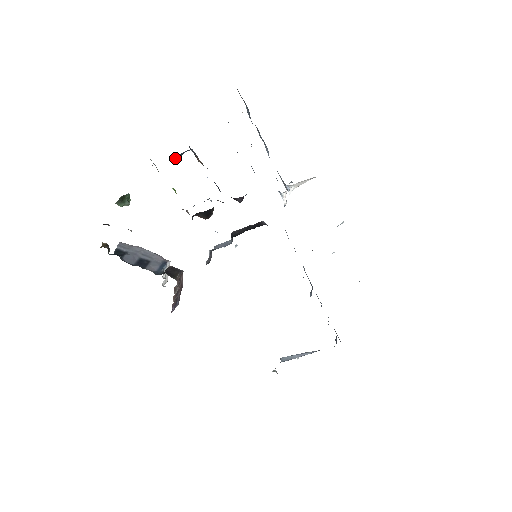
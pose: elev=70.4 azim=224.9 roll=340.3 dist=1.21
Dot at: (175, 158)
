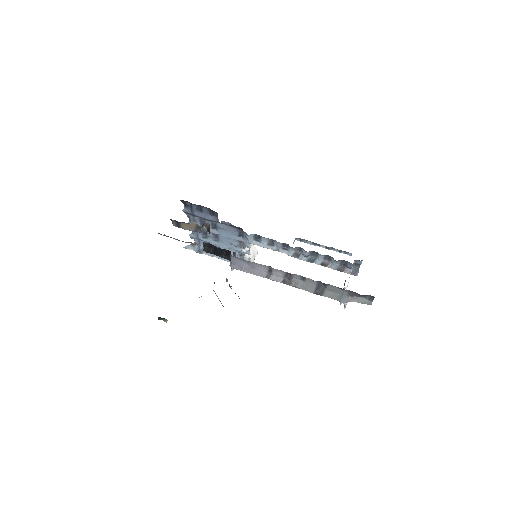
Dot at: (173, 221)
